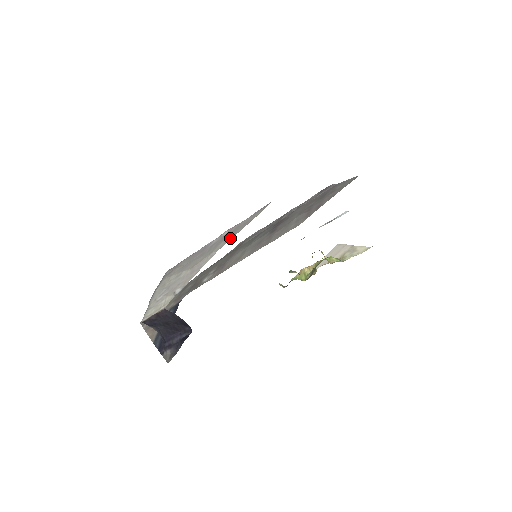
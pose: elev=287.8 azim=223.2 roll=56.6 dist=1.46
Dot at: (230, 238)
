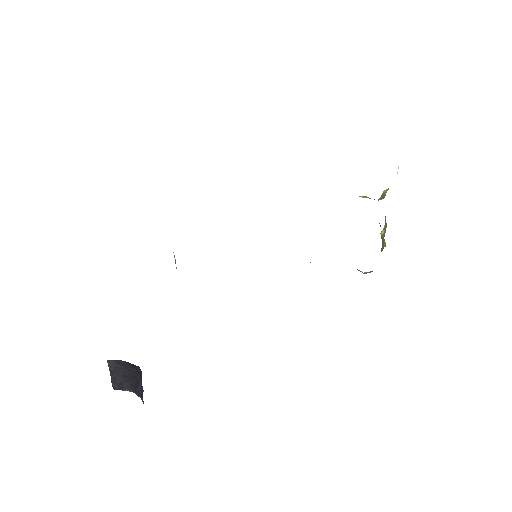
Dot at: occluded
